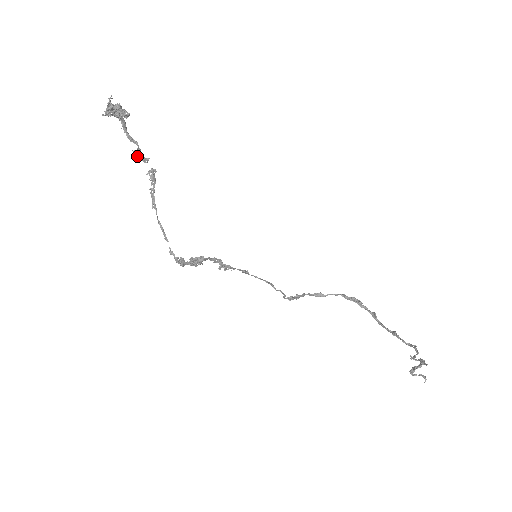
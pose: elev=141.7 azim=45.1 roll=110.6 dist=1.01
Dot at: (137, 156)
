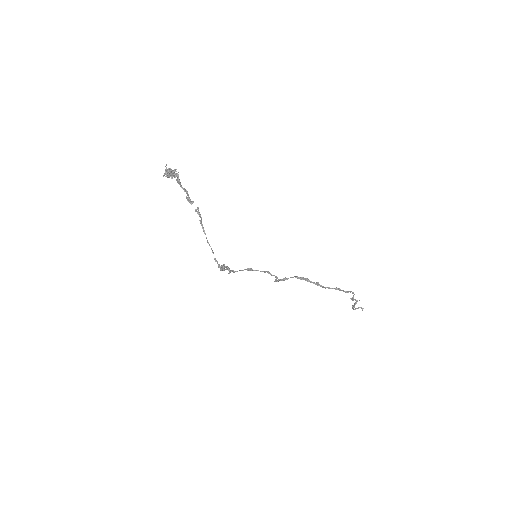
Dot at: occluded
